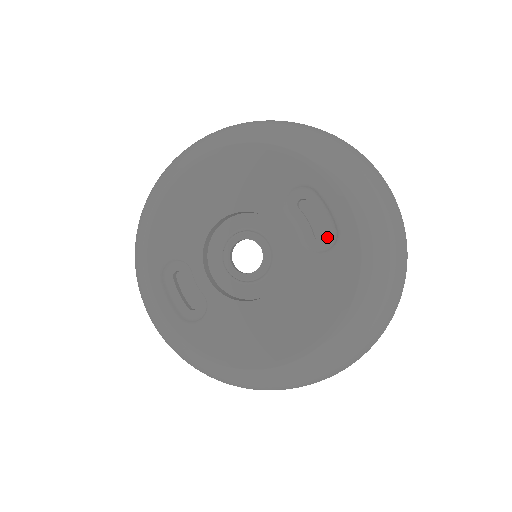
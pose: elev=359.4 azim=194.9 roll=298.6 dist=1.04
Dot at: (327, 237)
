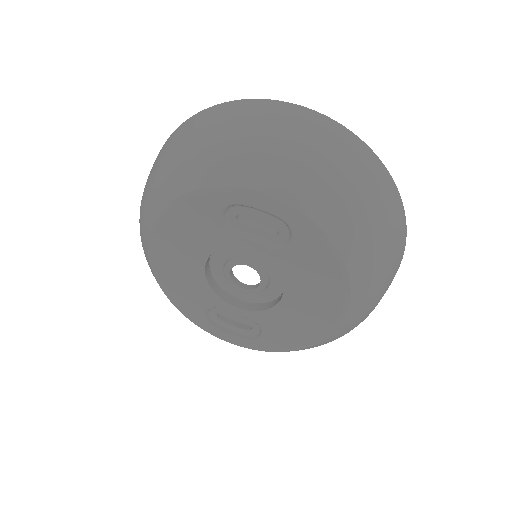
Dot at: (280, 229)
